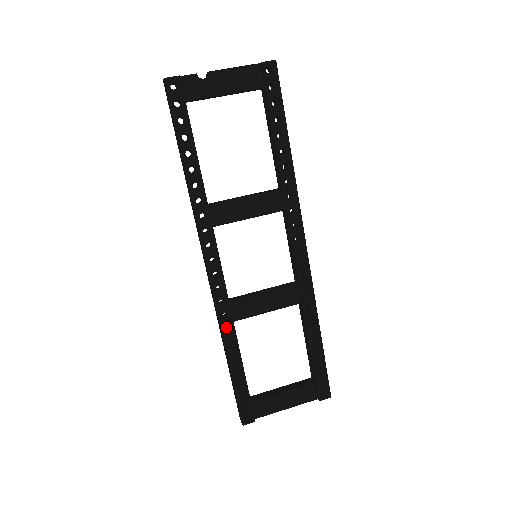
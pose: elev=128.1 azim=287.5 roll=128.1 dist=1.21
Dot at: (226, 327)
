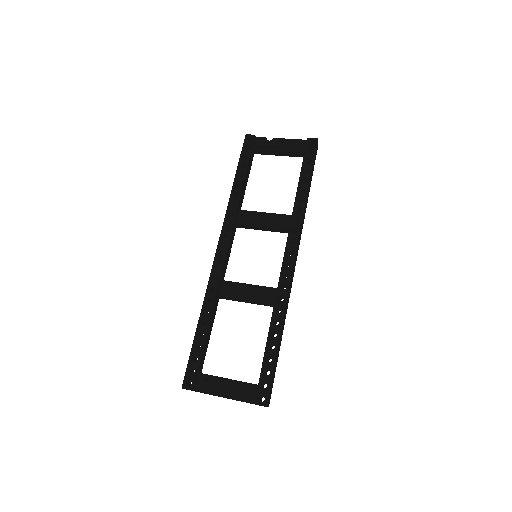
Dot at: occluded
